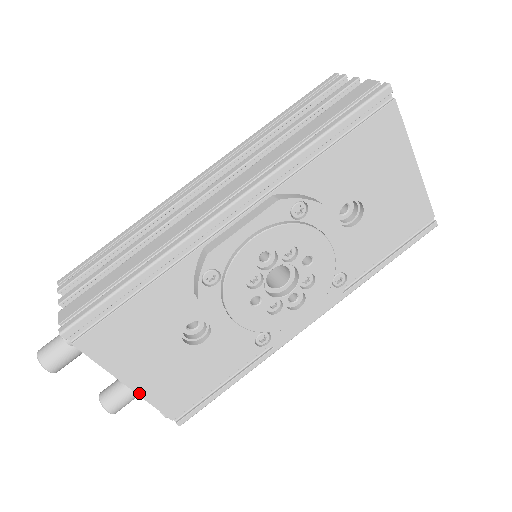
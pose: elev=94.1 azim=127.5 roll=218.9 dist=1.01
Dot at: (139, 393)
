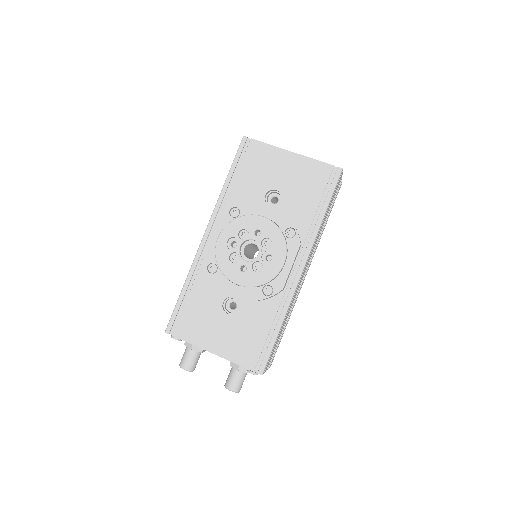
Dot at: (221, 356)
